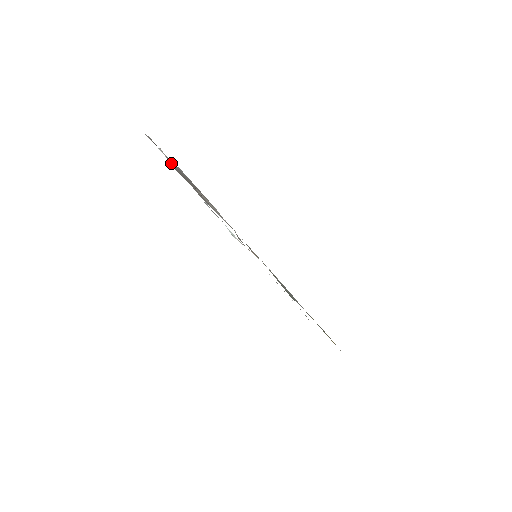
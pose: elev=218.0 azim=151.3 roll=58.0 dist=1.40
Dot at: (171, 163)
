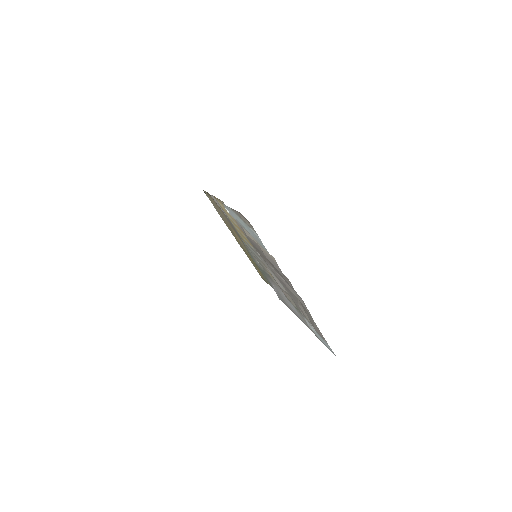
Dot at: (281, 273)
